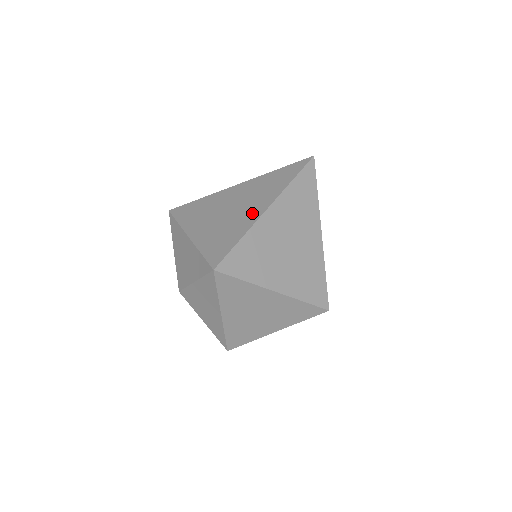
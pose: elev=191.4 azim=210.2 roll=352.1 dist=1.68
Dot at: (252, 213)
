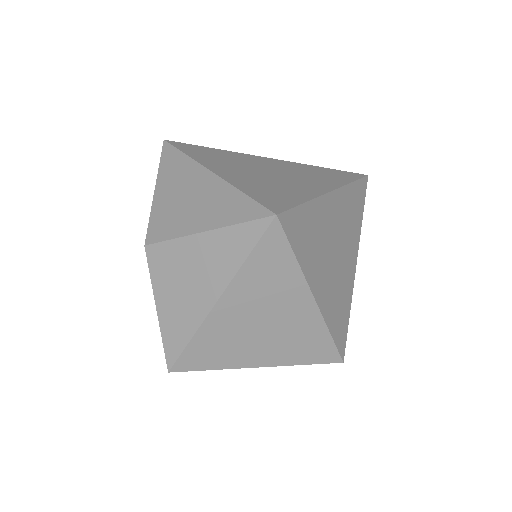
Dot at: (311, 186)
